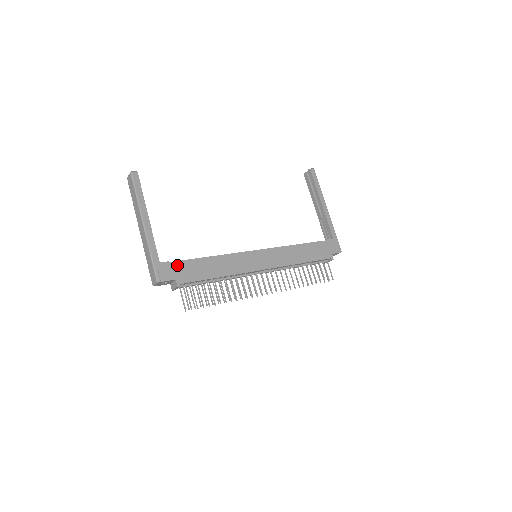
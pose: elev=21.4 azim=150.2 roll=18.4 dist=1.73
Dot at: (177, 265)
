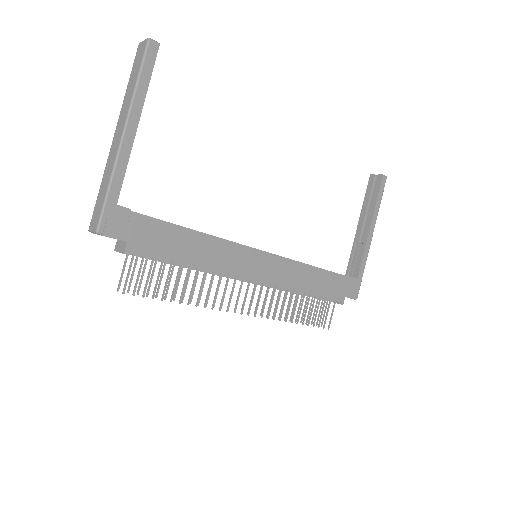
Dot at: (141, 221)
